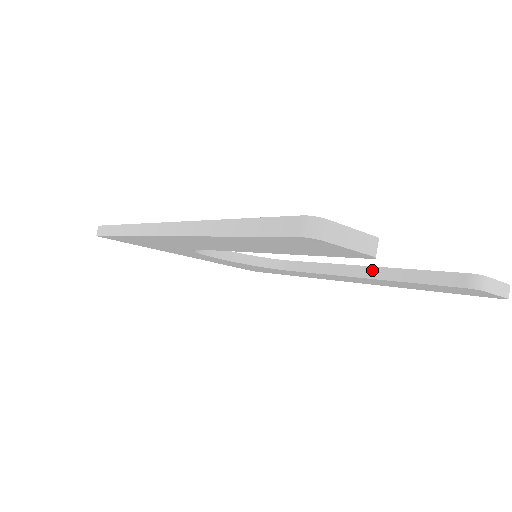
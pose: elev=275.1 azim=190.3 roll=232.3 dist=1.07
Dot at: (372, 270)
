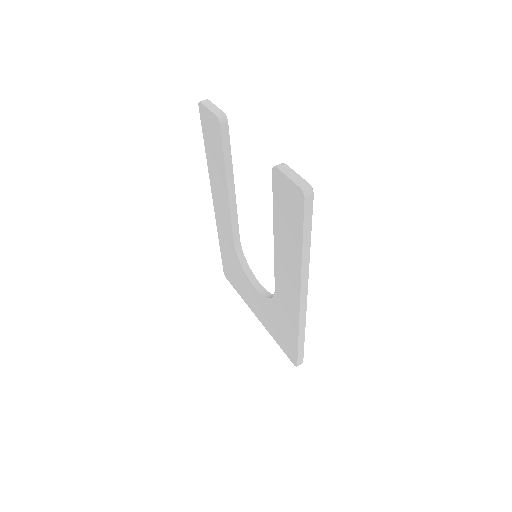
Dot at: occluded
